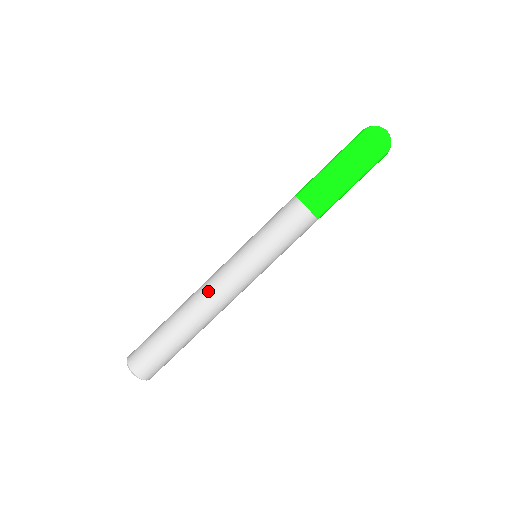
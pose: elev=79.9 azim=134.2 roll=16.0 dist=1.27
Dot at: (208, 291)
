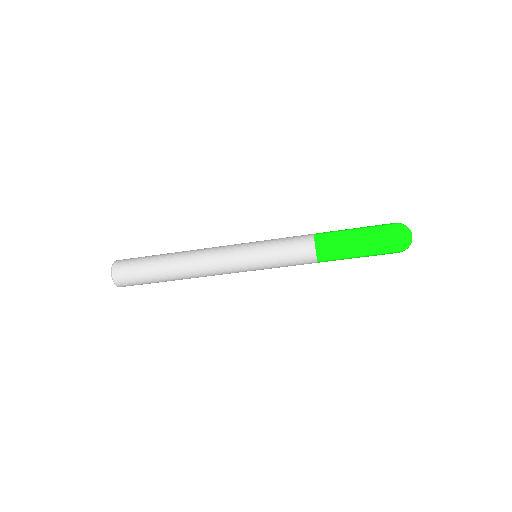
Dot at: (205, 254)
